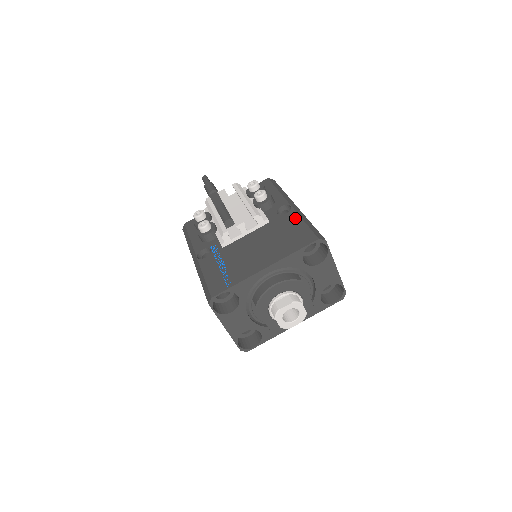
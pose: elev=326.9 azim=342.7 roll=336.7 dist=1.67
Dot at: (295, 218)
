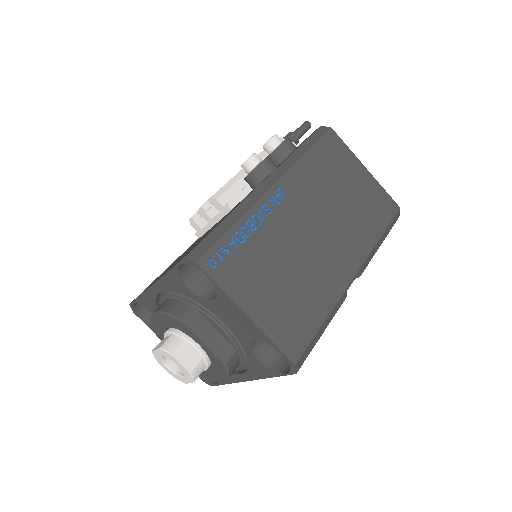
Dot at: (233, 209)
